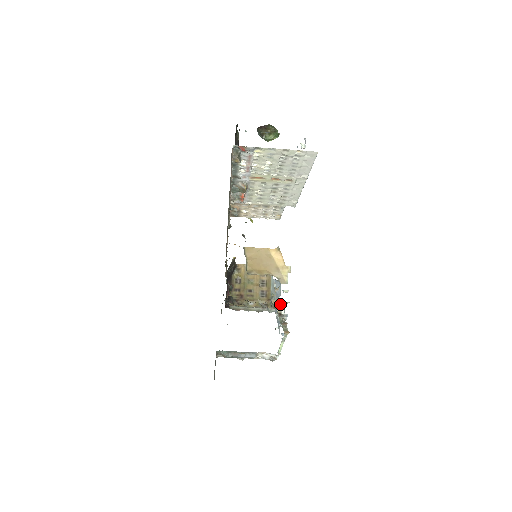
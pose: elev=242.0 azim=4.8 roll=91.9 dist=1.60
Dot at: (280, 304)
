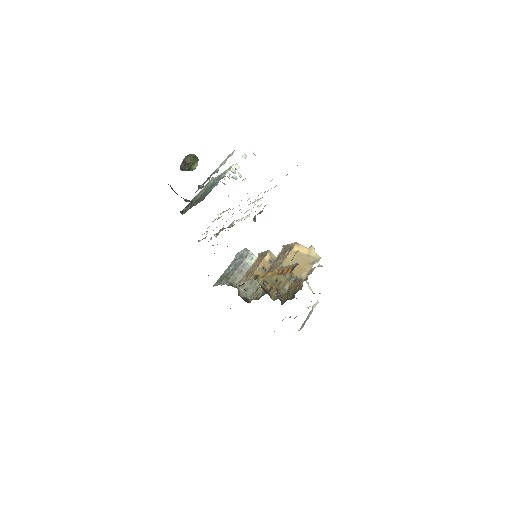
Dot at: occluded
